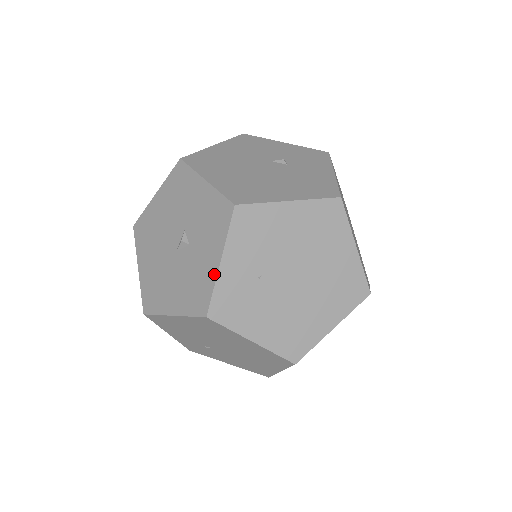
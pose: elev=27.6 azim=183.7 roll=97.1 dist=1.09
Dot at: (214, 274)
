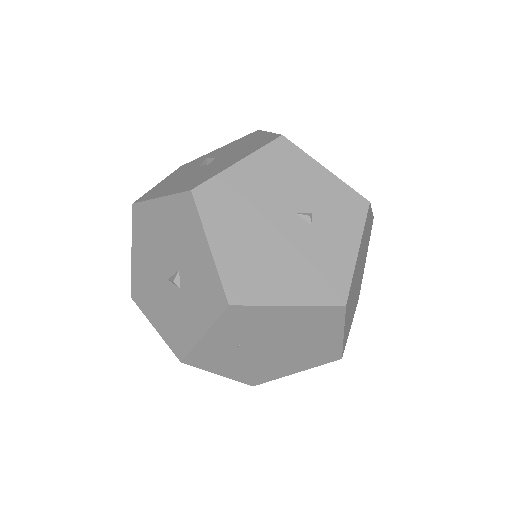
Dot at: (195, 339)
